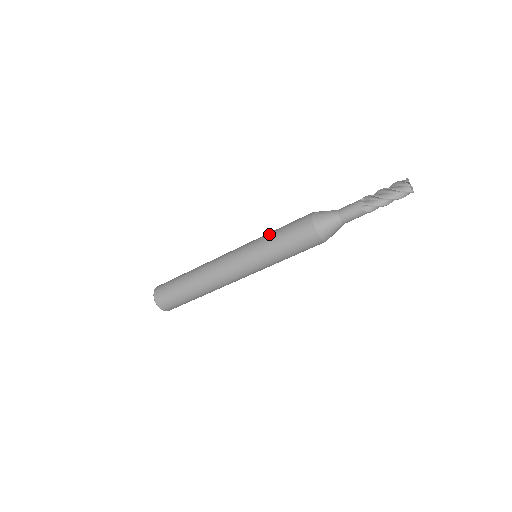
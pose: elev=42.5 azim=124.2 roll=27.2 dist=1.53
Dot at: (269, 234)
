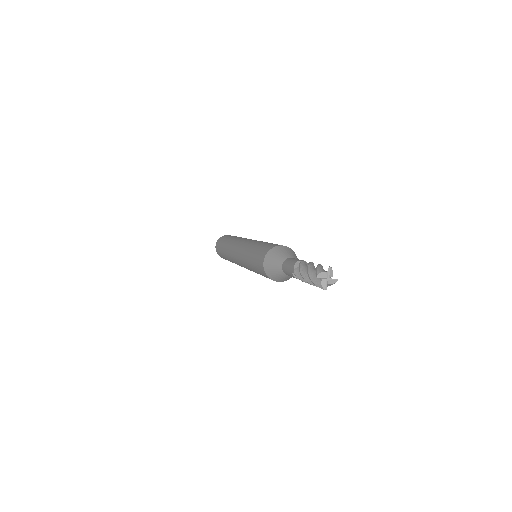
Dot at: (252, 270)
